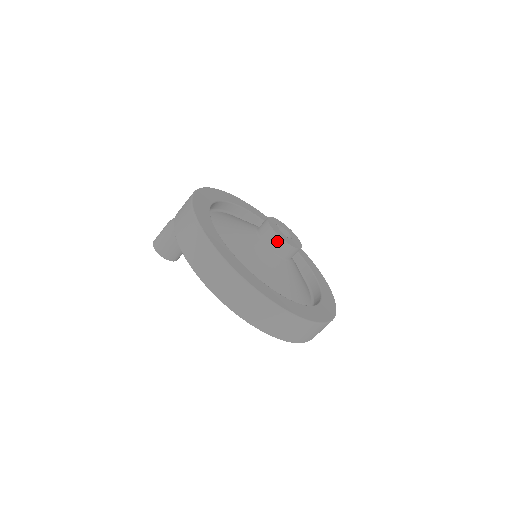
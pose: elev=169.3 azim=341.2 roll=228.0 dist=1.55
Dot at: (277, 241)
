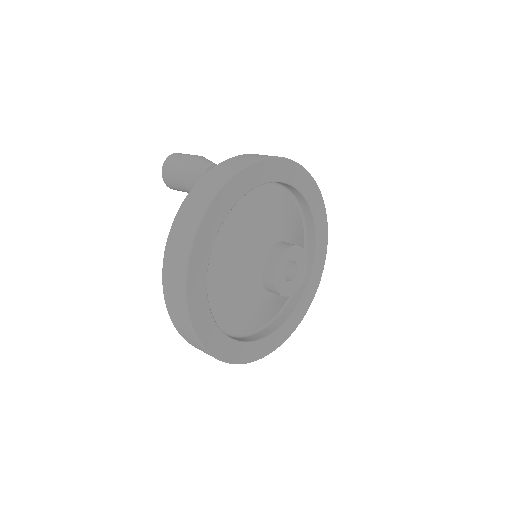
Dot at: (272, 288)
